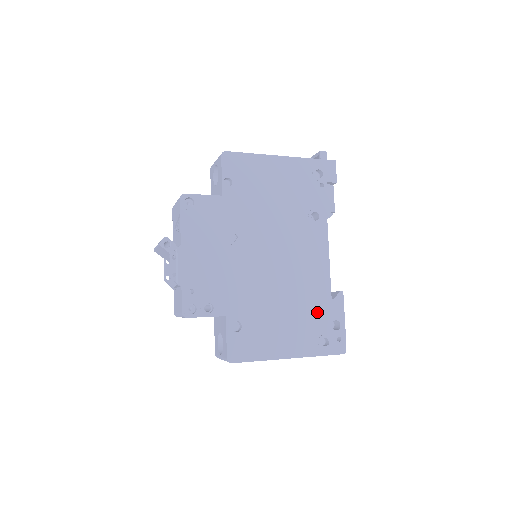
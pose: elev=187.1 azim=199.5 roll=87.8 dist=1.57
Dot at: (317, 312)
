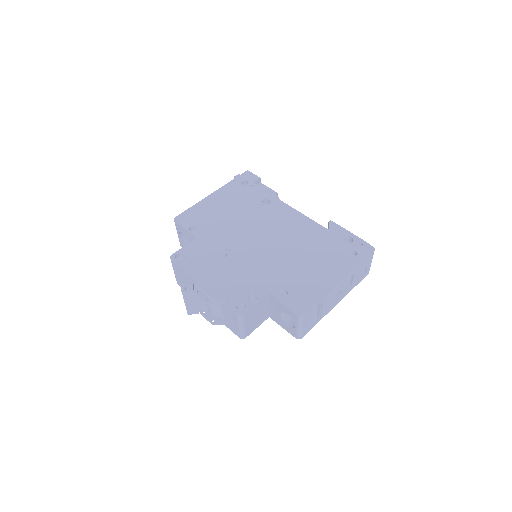
Dot at: (327, 243)
